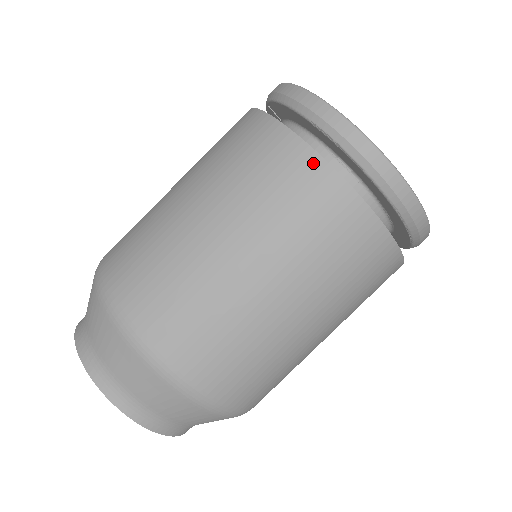
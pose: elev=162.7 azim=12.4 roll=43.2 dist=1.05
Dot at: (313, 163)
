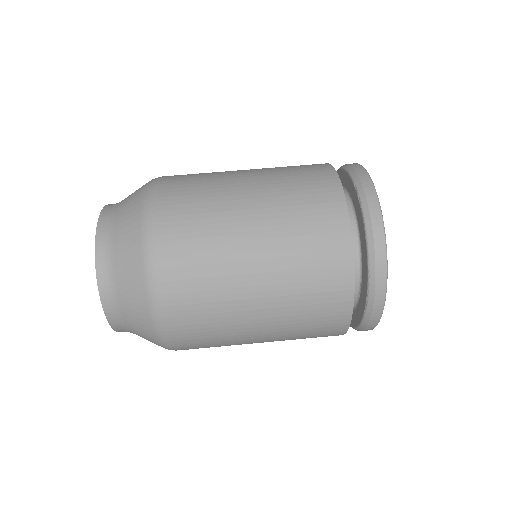
Dot at: (338, 201)
